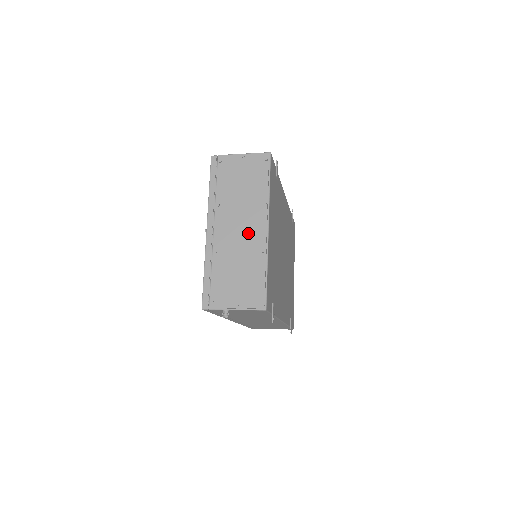
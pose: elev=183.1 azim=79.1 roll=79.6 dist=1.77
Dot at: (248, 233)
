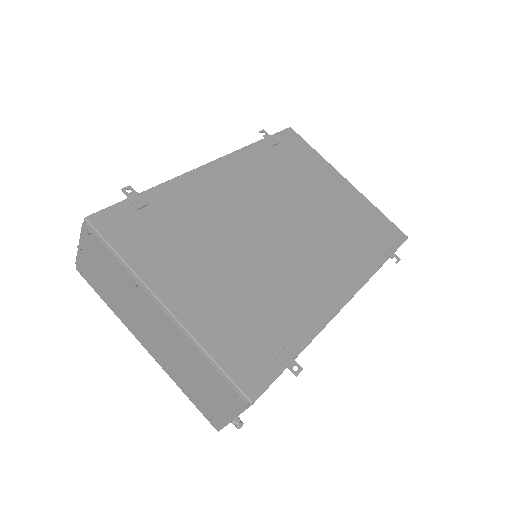
Dot at: (160, 329)
